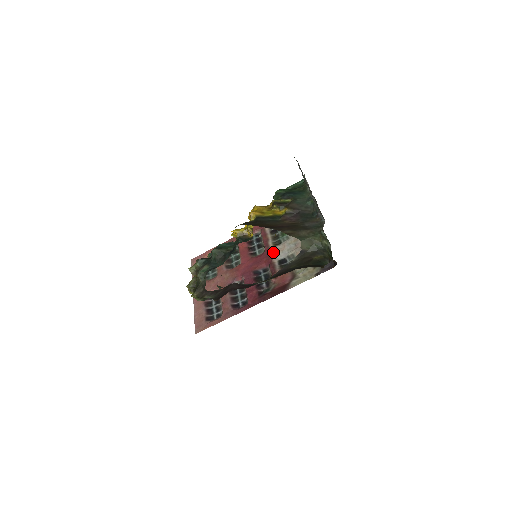
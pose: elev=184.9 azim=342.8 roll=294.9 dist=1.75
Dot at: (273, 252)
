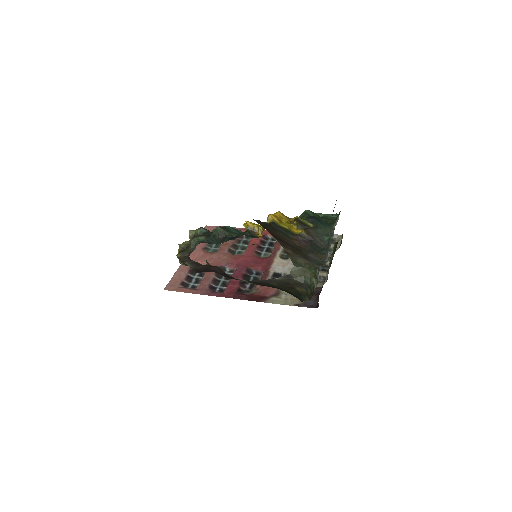
Dot at: (275, 262)
